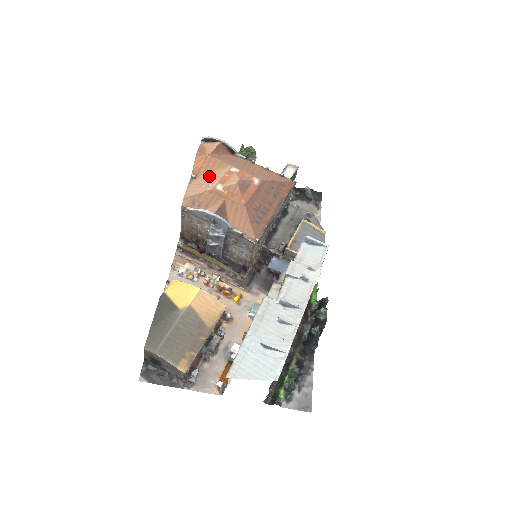
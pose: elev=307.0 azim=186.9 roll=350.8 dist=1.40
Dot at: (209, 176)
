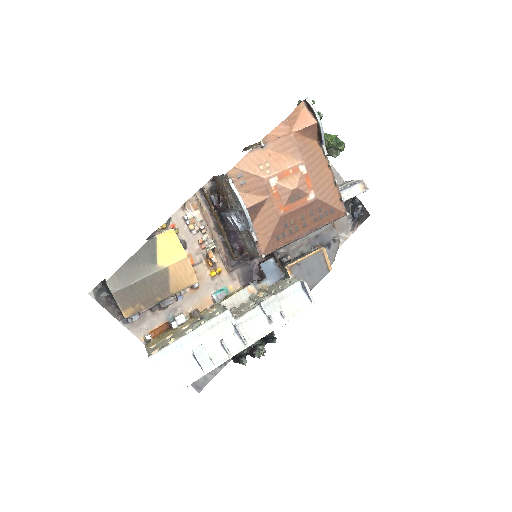
Dot at: (276, 157)
